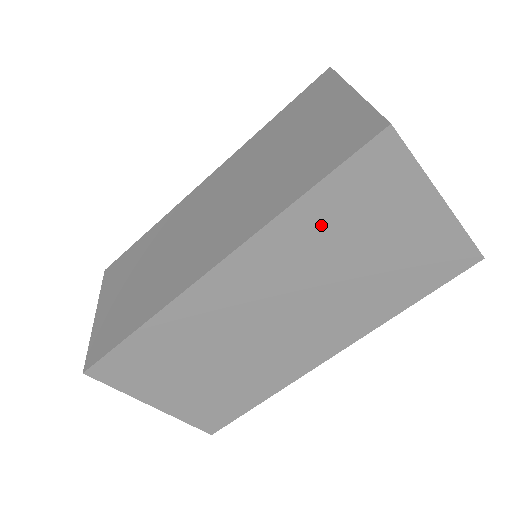
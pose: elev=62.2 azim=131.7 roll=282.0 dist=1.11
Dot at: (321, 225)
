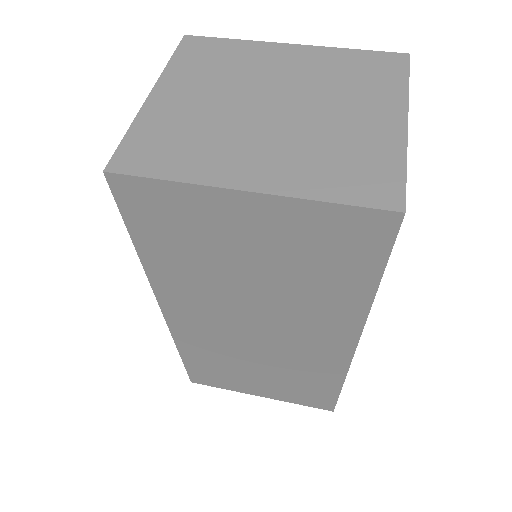
Dot at: (180, 264)
